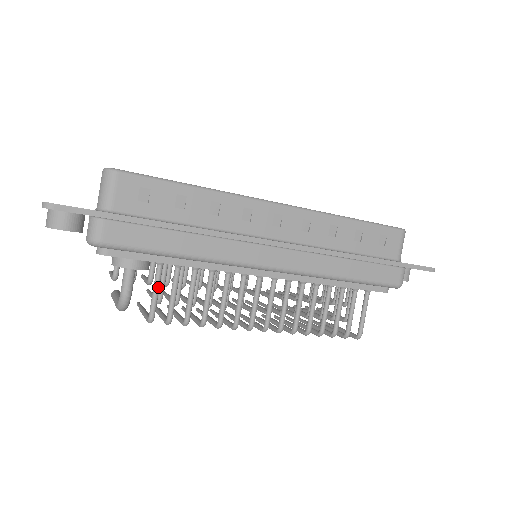
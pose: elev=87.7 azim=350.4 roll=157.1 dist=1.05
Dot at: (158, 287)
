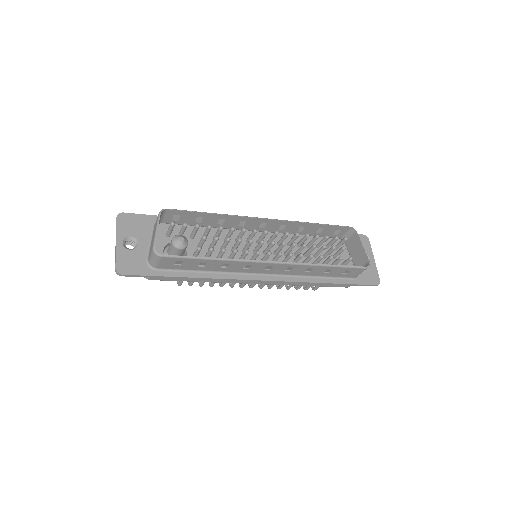
Dot at: occluded
